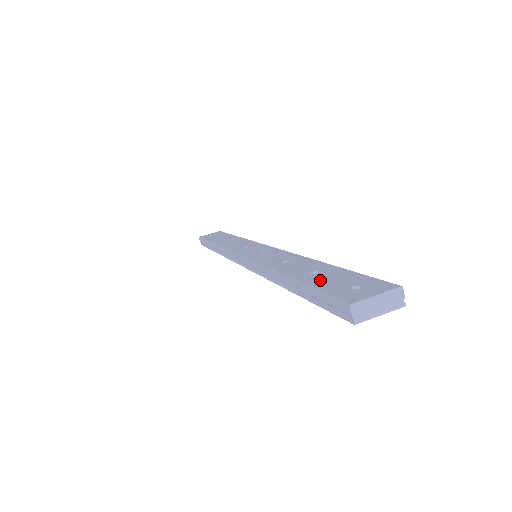
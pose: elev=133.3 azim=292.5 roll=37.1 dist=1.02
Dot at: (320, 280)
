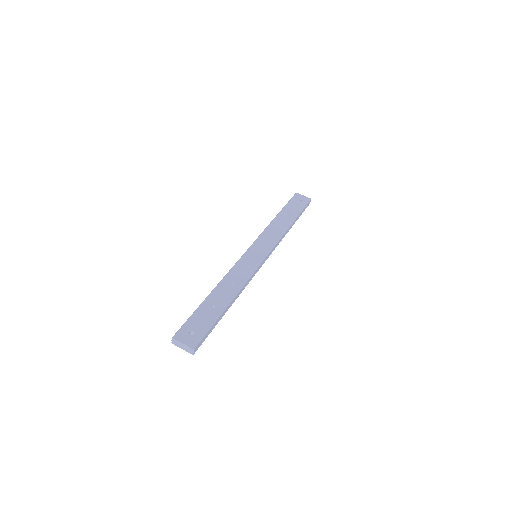
Dot at: (201, 314)
